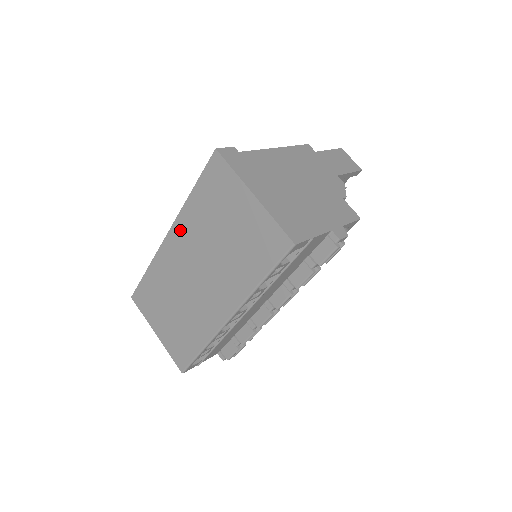
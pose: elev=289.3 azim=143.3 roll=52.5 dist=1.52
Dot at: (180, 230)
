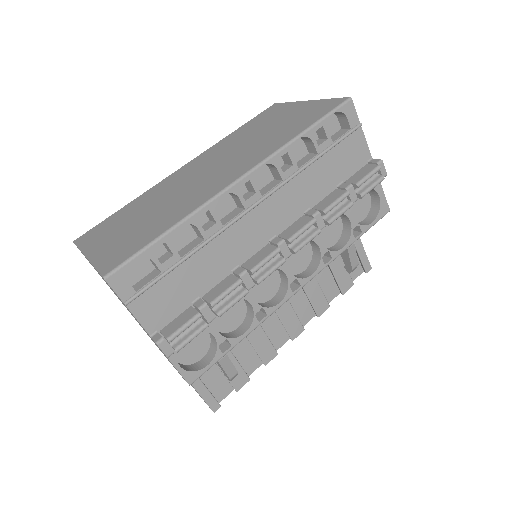
Dot at: (205, 155)
